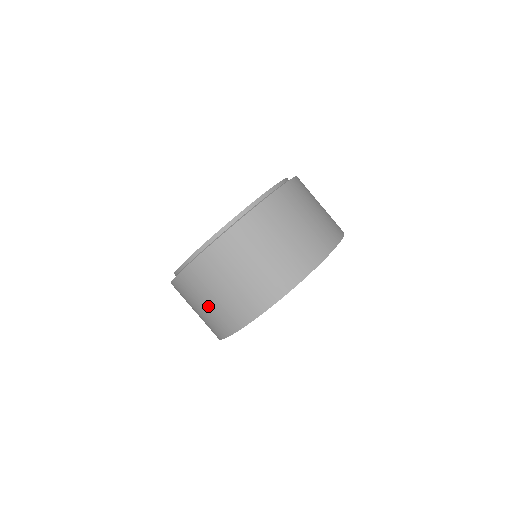
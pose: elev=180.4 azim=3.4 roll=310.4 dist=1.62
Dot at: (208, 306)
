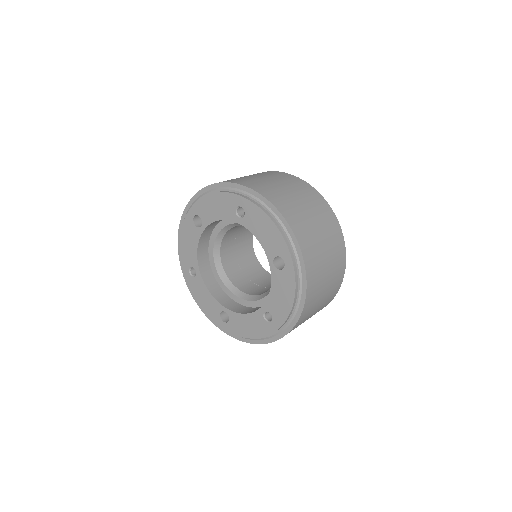
Dot at: occluded
